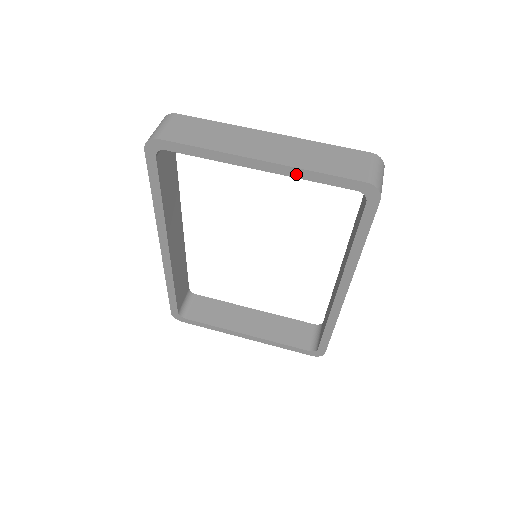
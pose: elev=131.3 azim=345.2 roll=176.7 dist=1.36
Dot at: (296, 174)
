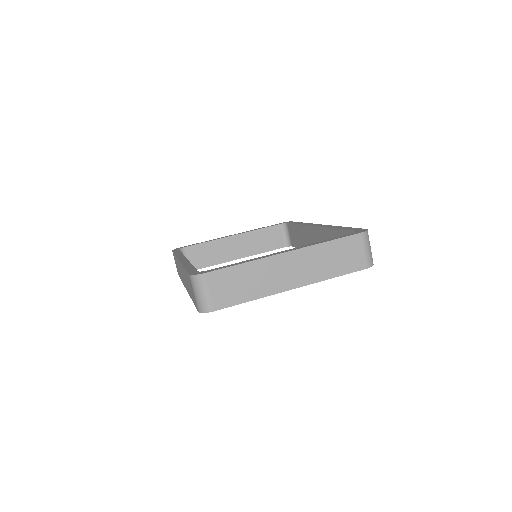
Dot at: (318, 281)
